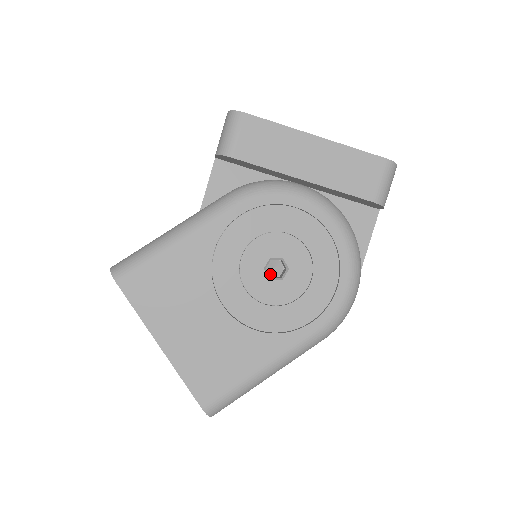
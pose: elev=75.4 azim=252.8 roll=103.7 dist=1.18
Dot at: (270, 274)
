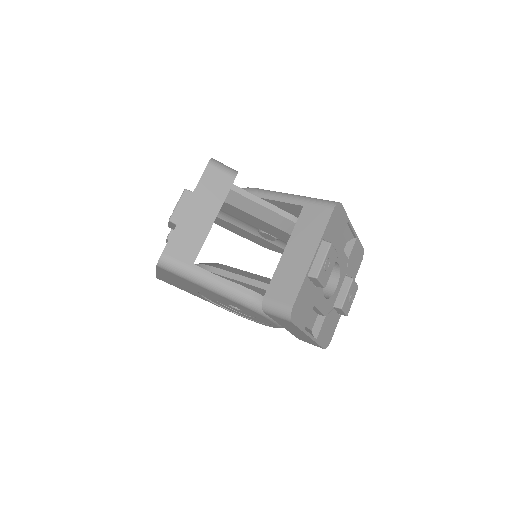
Dot at: occluded
